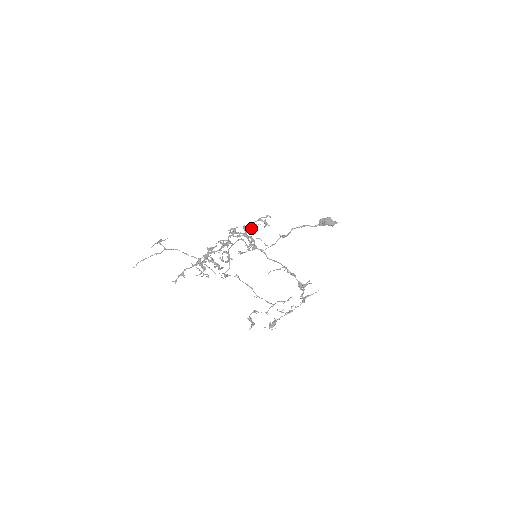
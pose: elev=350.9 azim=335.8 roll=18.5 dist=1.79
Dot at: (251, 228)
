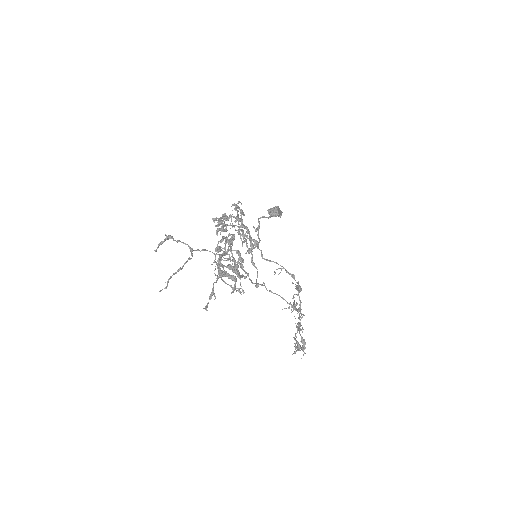
Dot at: occluded
